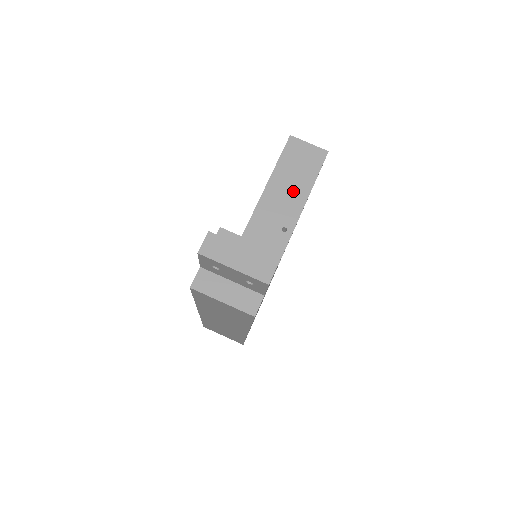
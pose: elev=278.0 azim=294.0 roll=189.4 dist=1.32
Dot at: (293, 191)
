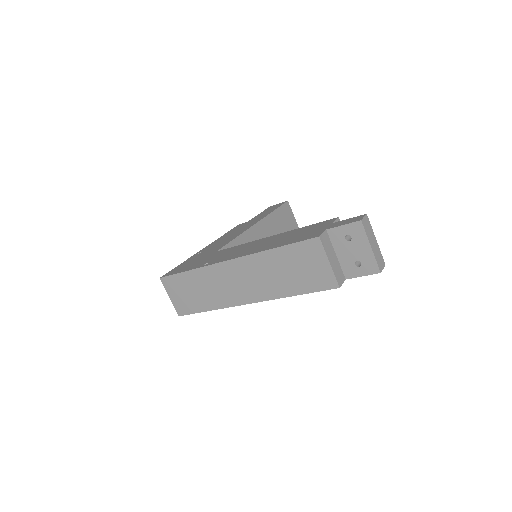
Dot at: occluded
